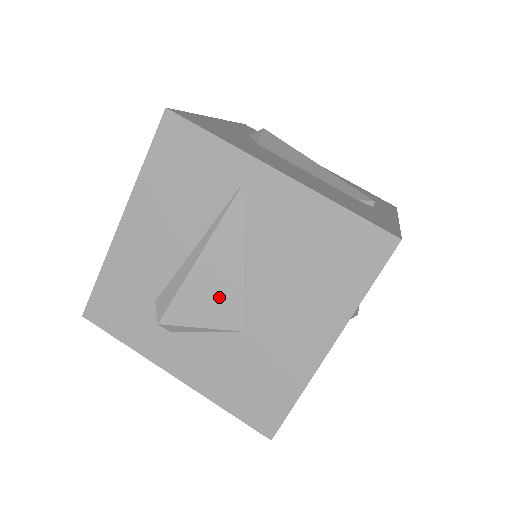
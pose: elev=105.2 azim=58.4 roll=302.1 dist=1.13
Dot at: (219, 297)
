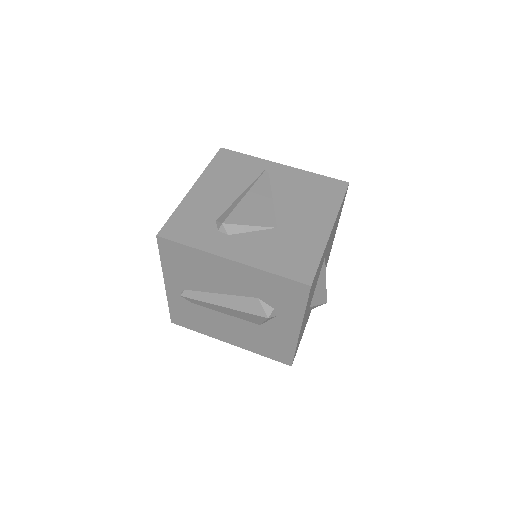
Dot at: (260, 211)
